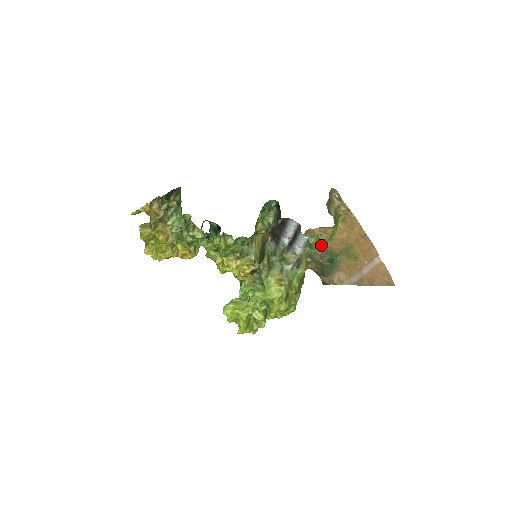
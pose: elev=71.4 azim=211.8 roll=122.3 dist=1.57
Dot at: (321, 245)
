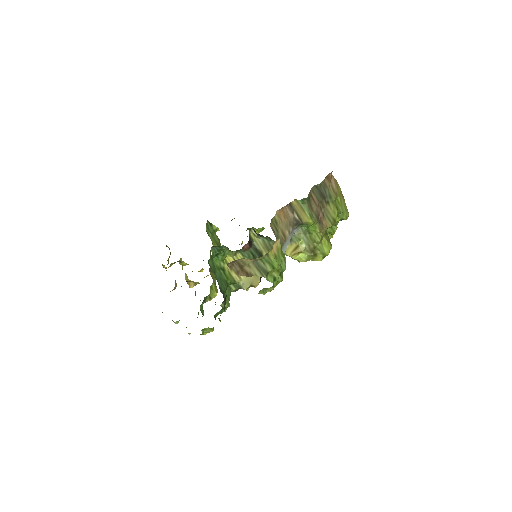
Dot at: (273, 288)
